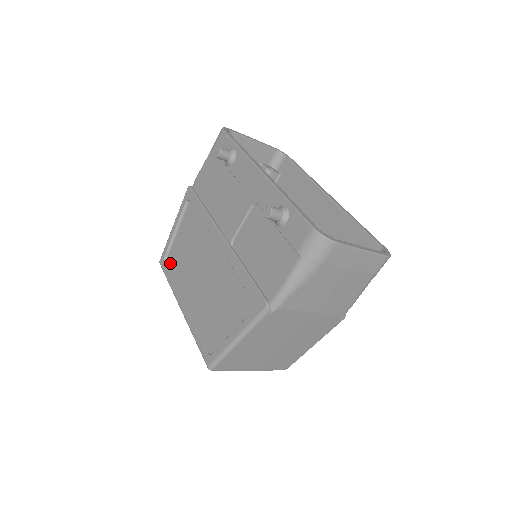
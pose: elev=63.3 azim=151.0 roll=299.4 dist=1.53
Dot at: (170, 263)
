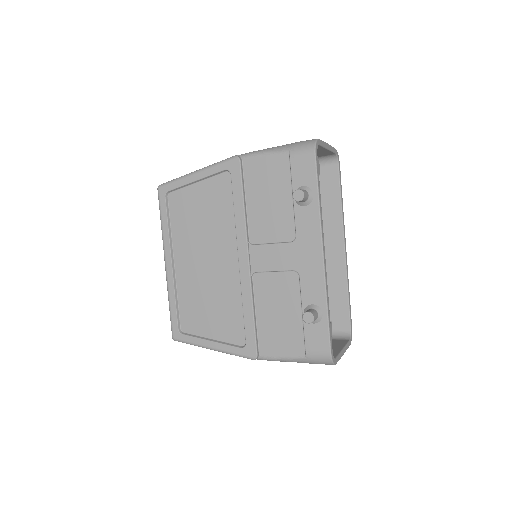
Dot at: (172, 204)
